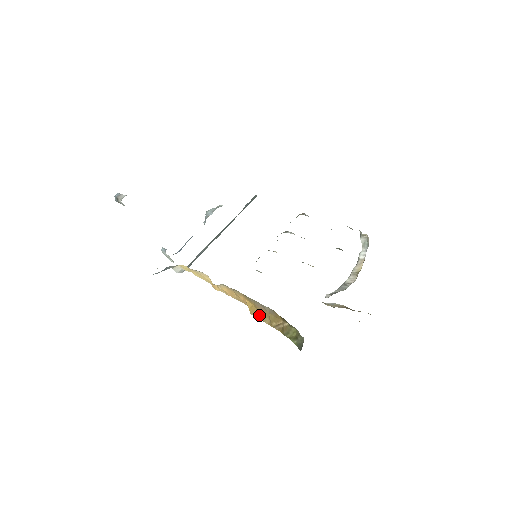
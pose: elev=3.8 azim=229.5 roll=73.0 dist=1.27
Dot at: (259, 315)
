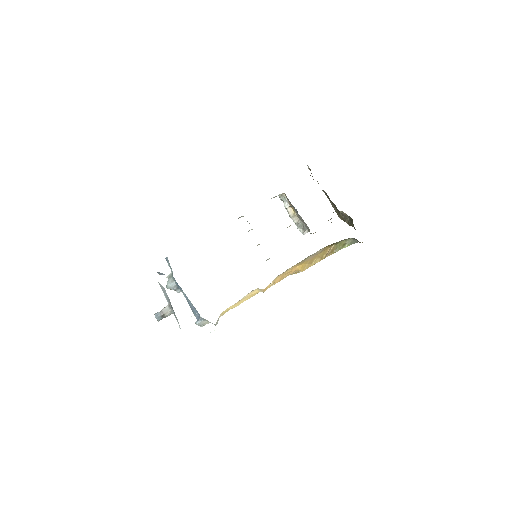
Dot at: (310, 264)
